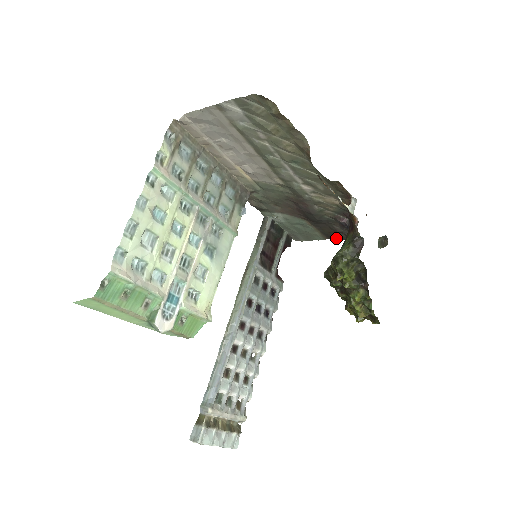
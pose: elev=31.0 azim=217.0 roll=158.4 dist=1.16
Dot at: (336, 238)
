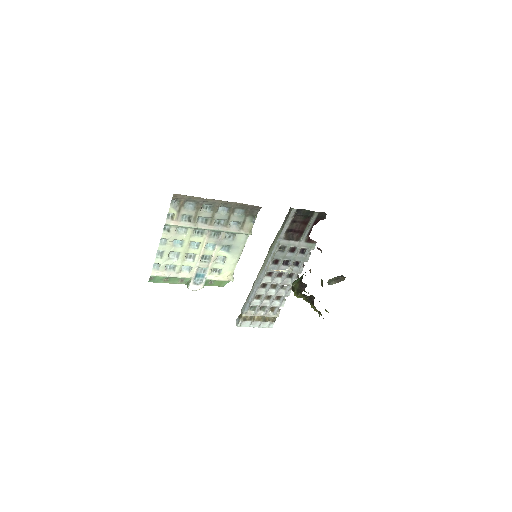
Dot at: occluded
